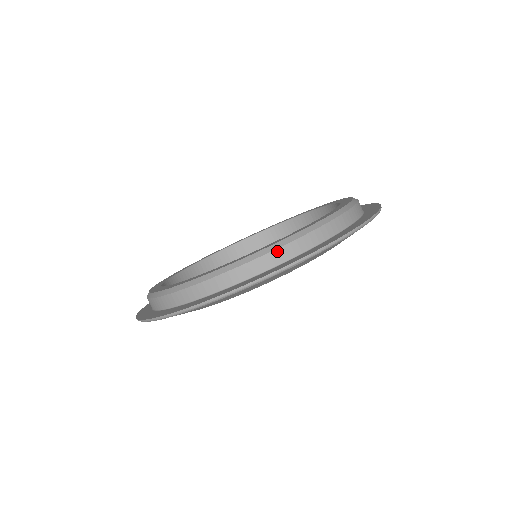
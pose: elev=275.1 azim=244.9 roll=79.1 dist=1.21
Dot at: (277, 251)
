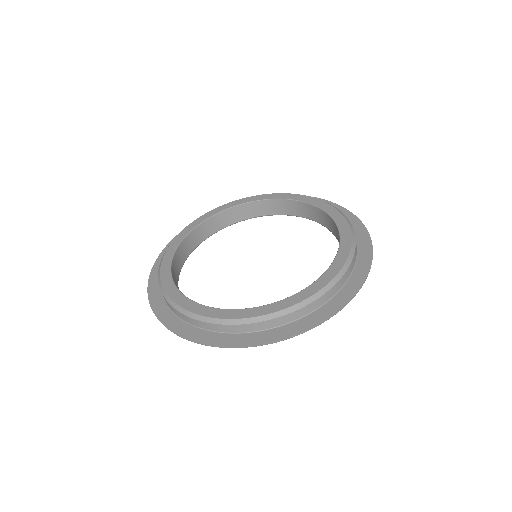
Dot at: (324, 295)
